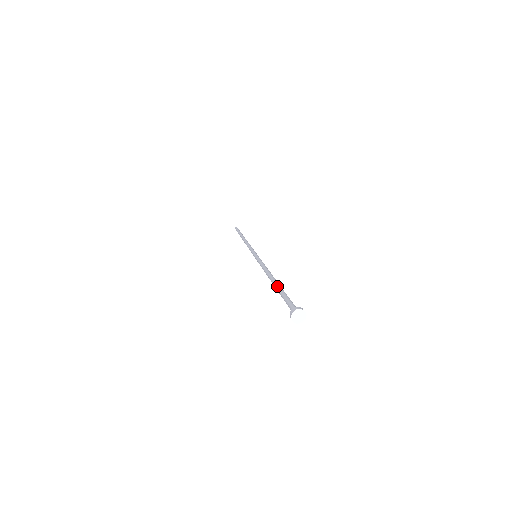
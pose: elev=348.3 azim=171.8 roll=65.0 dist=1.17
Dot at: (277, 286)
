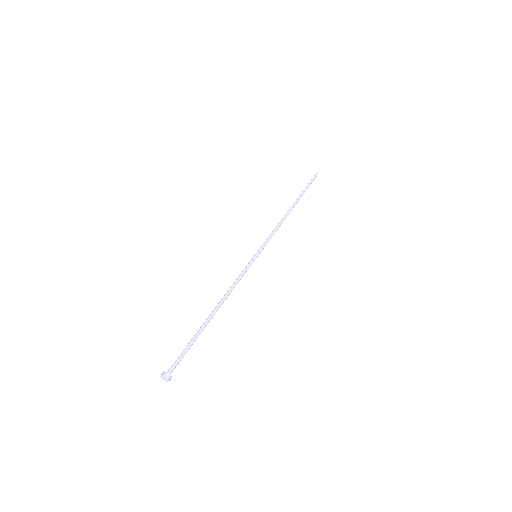
Dot at: (200, 328)
